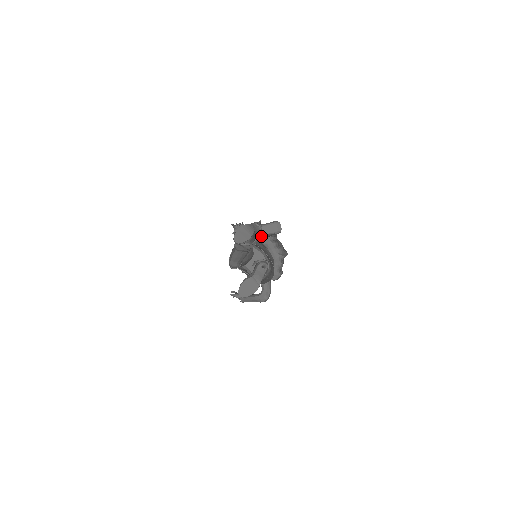
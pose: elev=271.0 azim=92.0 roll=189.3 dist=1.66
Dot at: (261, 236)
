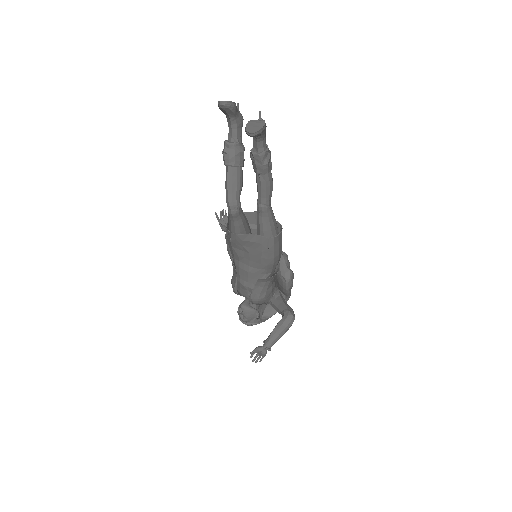
Dot at: occluded
